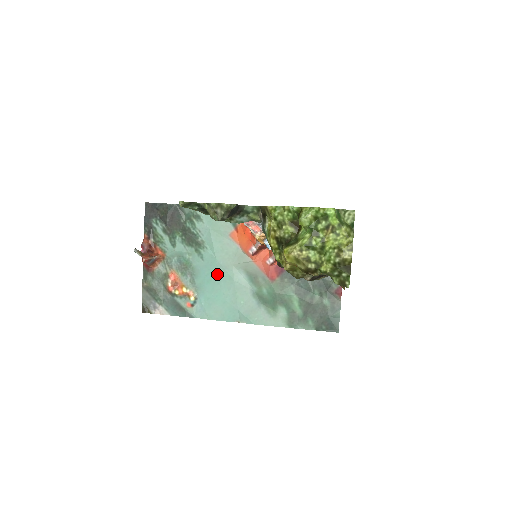
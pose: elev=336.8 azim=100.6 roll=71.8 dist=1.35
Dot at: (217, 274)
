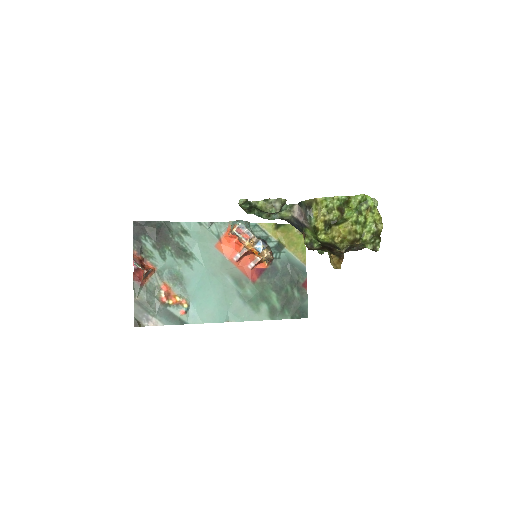
Dot at: (207, 281)
